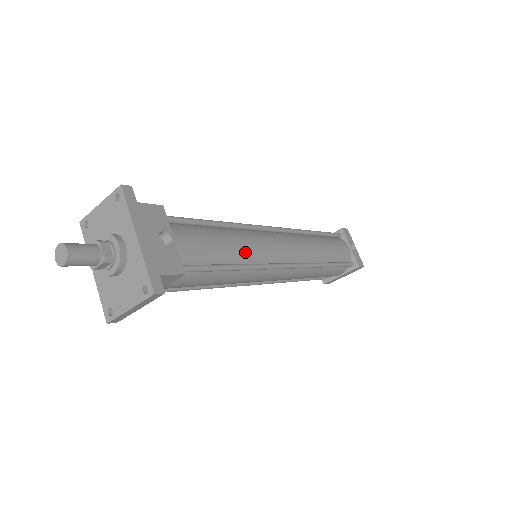
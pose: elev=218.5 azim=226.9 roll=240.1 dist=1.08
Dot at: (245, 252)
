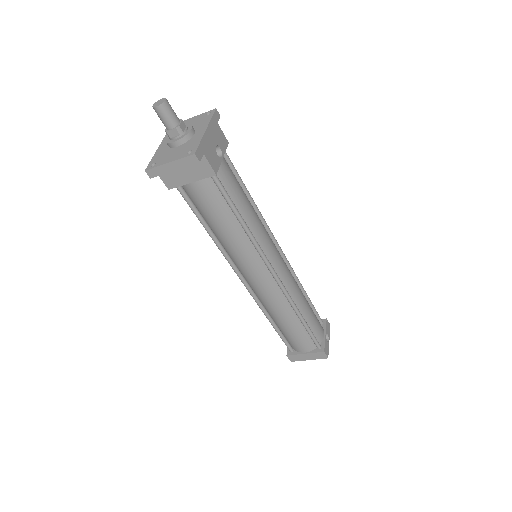
Dot at: (255, 225)
